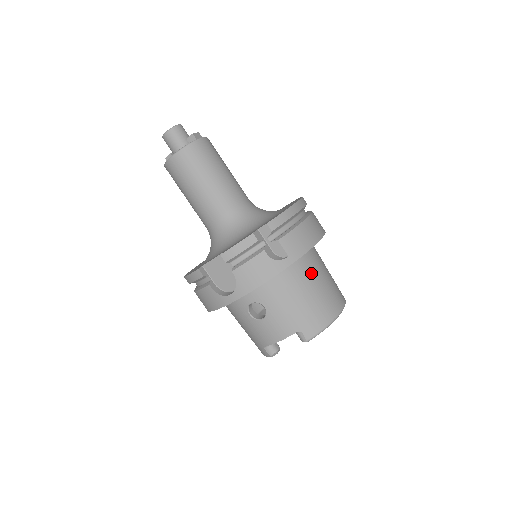
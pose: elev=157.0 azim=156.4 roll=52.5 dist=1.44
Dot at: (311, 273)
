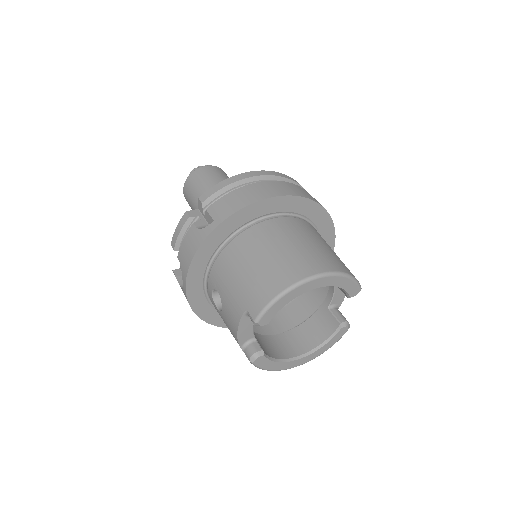
Dot at: (263, 240)
